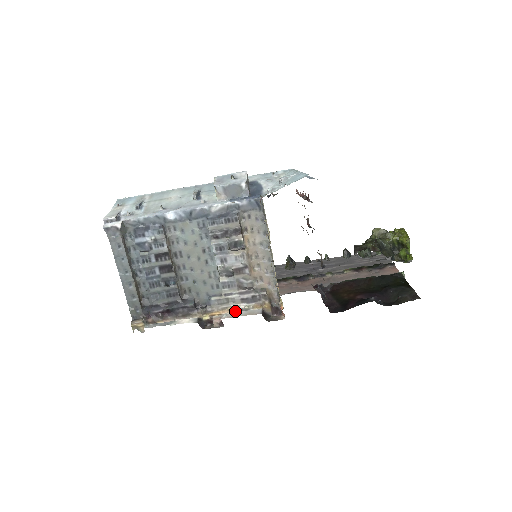
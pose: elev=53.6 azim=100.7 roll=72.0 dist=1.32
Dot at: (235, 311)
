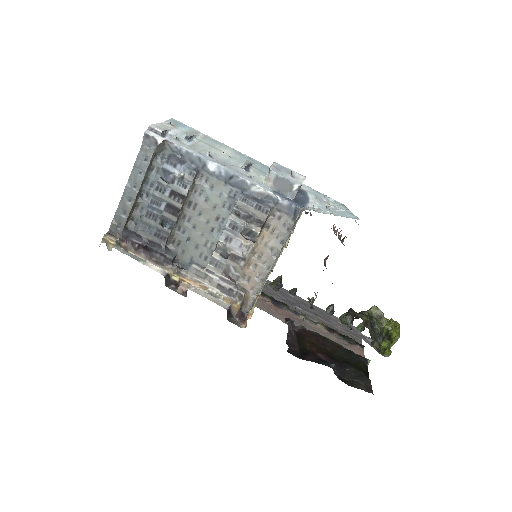
Dot at: (205, 291)
